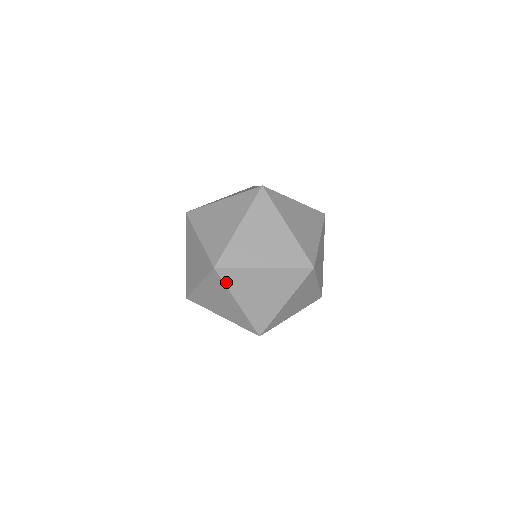
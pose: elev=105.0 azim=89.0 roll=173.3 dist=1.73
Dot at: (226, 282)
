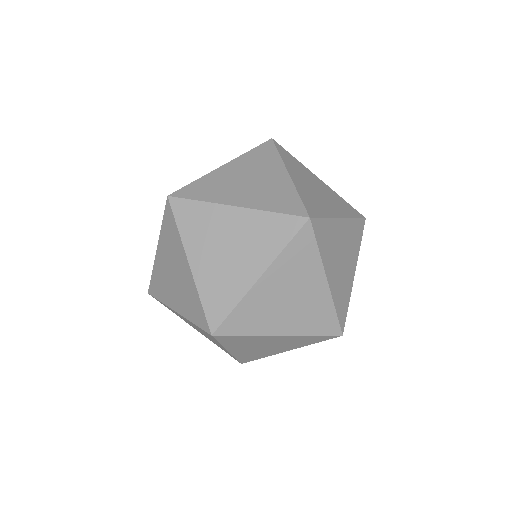
Dot at: (179, 222)
